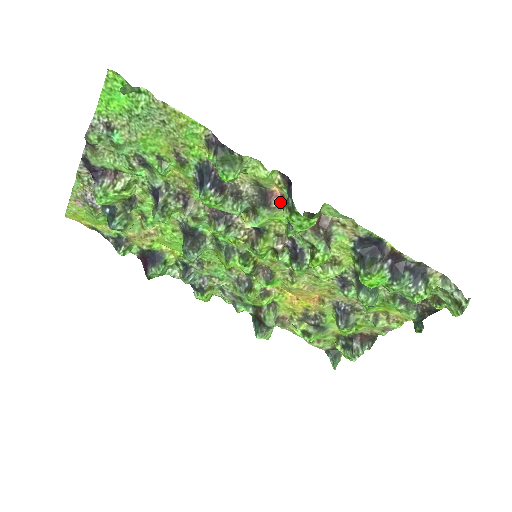
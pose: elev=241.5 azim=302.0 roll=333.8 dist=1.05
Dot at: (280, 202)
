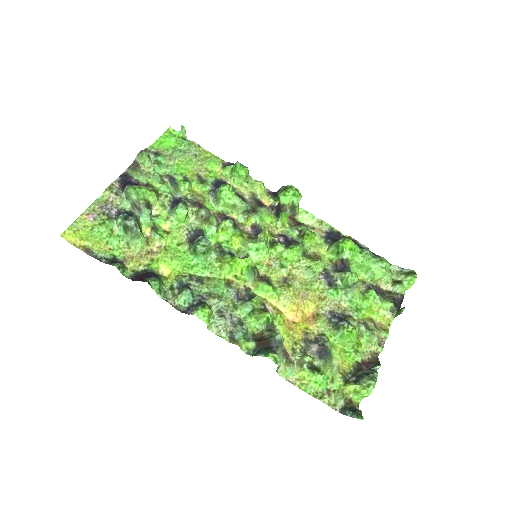
Dot at: (270, 209)
